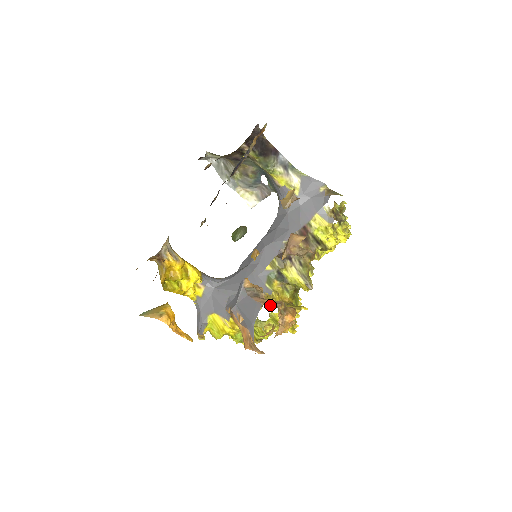
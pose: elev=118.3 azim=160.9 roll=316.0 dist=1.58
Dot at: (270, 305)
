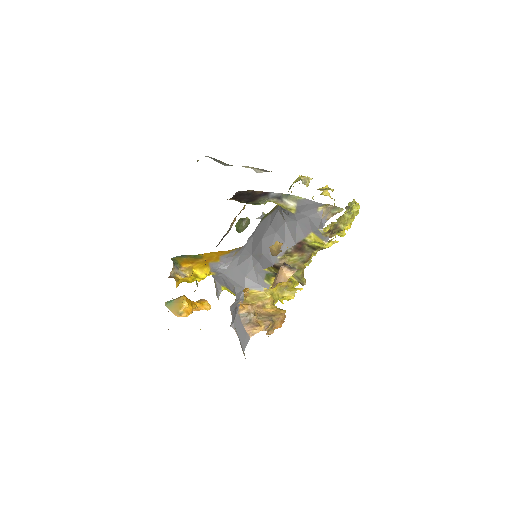
Dot at: occluded
